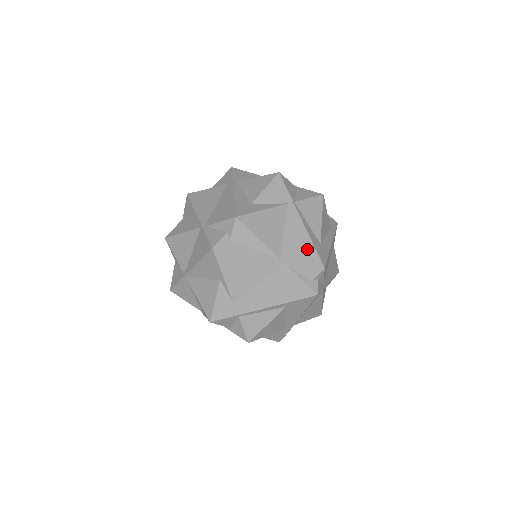
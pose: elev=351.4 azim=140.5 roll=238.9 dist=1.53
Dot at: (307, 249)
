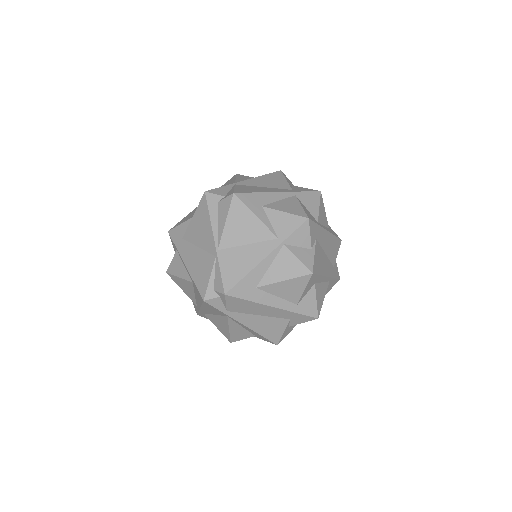
Dot at: (238, 271)
